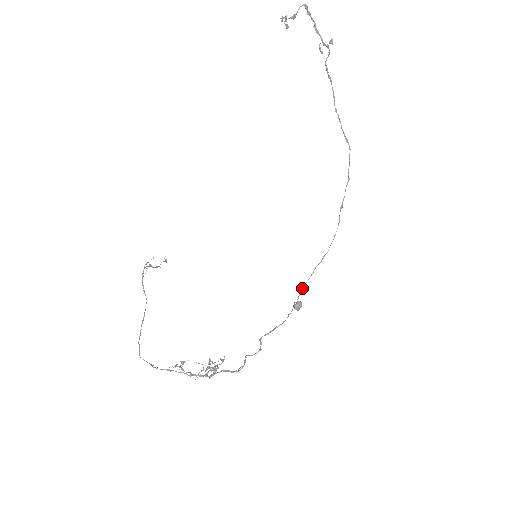
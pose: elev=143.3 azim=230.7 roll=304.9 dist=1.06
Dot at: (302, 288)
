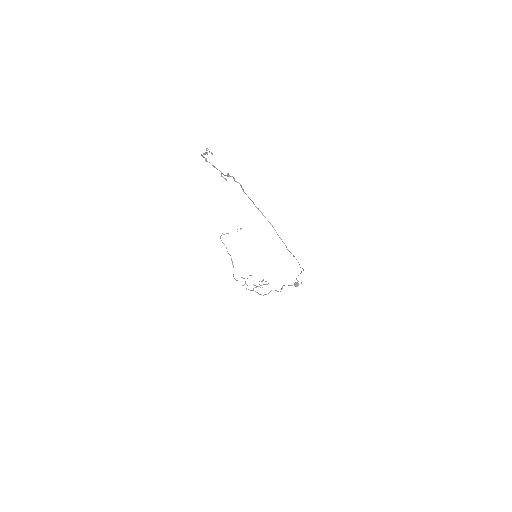
Dot at: (296, 278)
